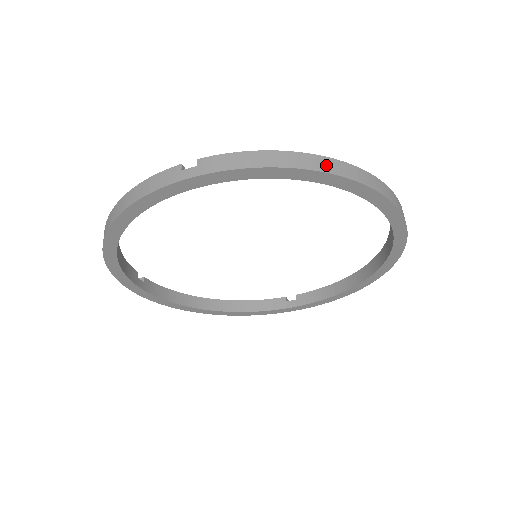
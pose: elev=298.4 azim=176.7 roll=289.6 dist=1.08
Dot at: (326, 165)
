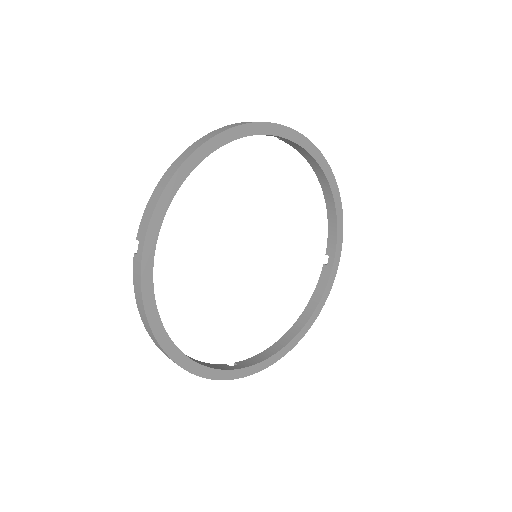
Dot at: (188, 152)
